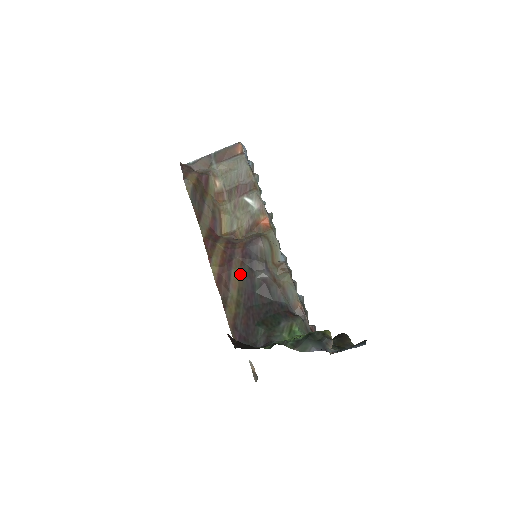
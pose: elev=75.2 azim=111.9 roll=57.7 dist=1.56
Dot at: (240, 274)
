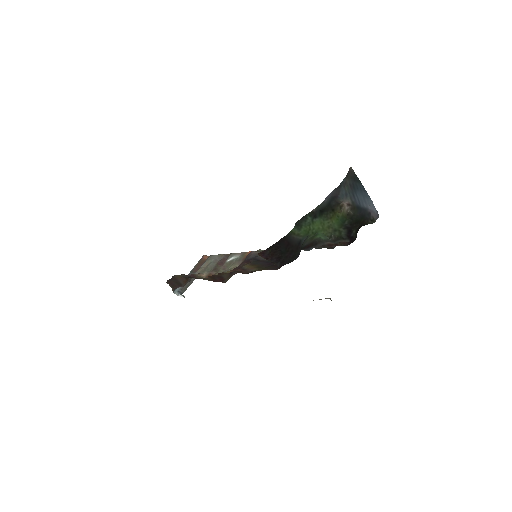
Dot at: (251, 265)
